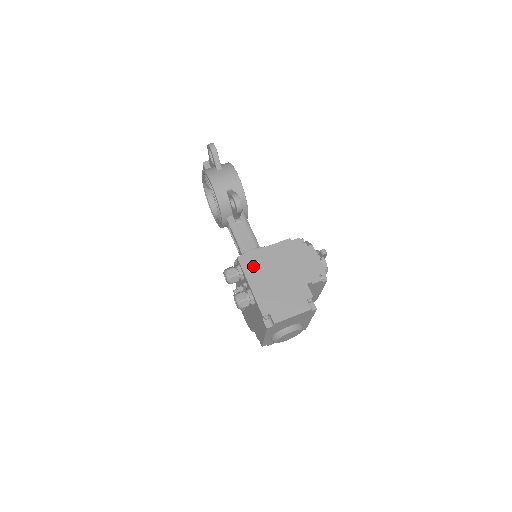
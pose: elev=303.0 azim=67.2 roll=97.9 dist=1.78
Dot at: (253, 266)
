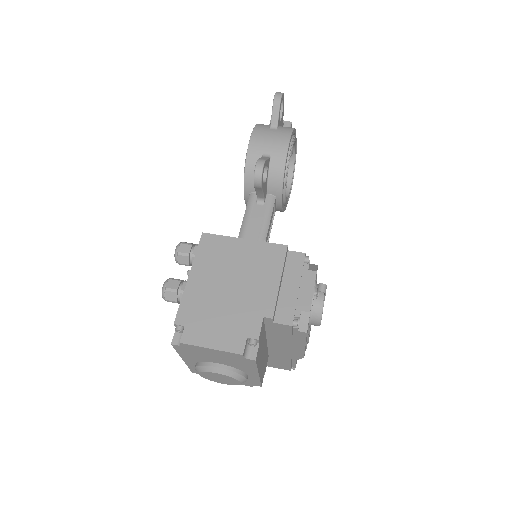
Dot at: (212, 254)
